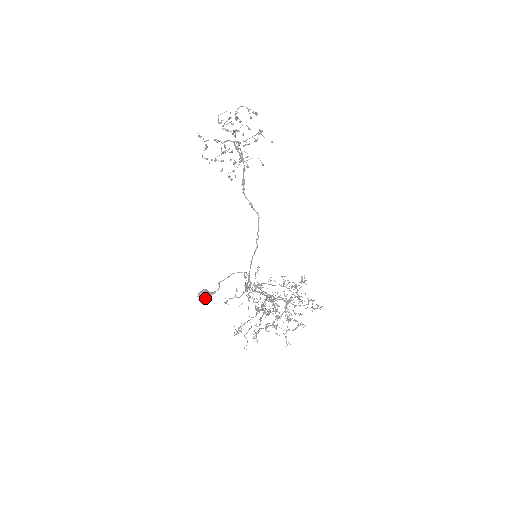
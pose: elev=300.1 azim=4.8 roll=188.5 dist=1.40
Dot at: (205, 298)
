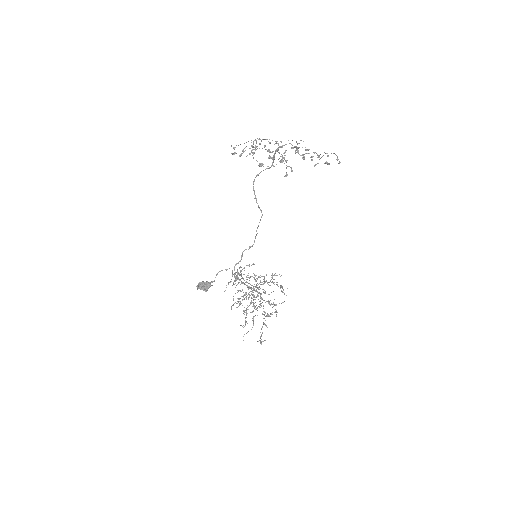
Dot at: (204, 289)
